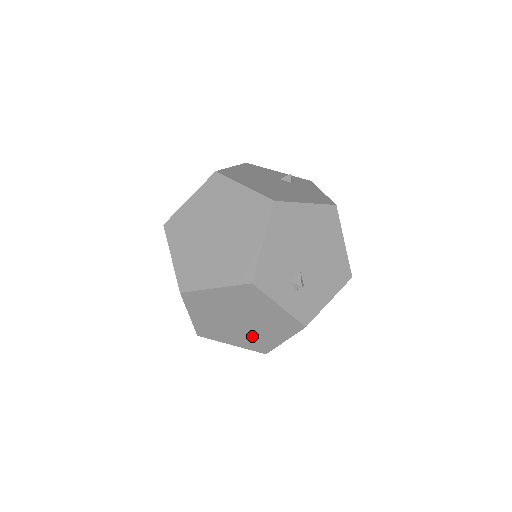
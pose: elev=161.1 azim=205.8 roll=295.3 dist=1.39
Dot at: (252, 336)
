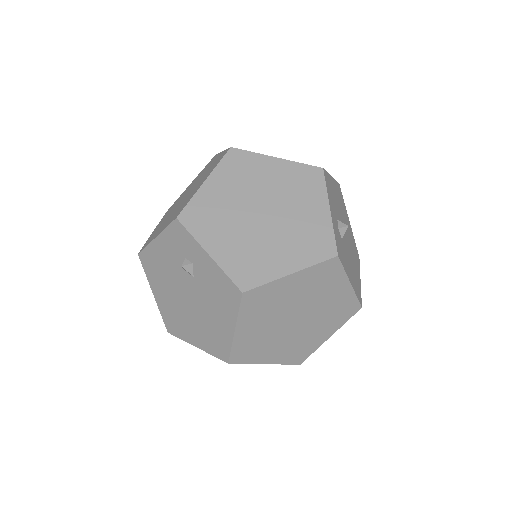
Dot at: (254, 247)
